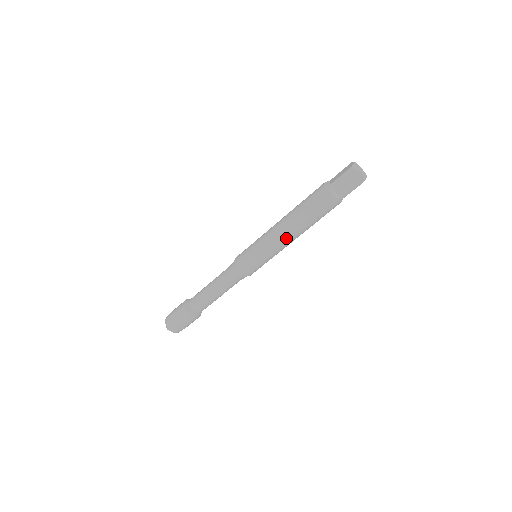
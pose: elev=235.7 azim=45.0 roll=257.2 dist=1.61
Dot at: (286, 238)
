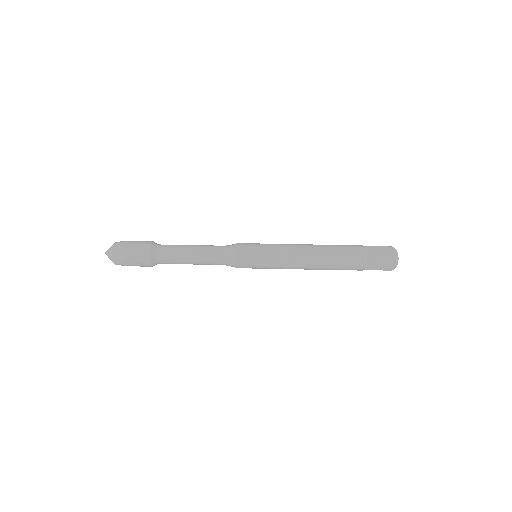
Dot at: (300, 251)
